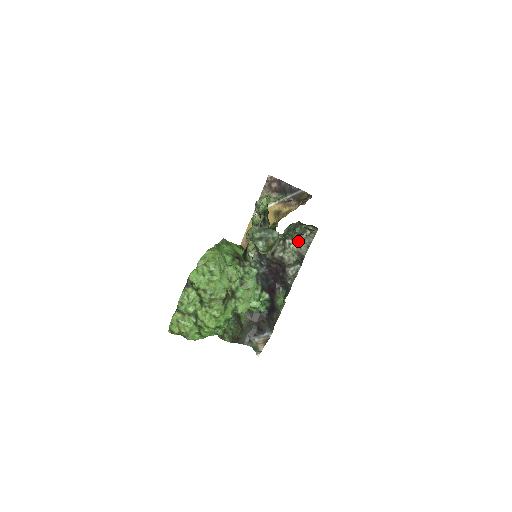
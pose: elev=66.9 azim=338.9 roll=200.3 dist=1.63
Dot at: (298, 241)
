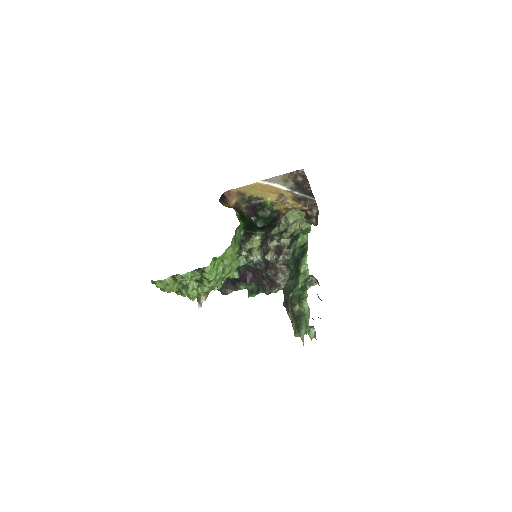
Dot at: occluded
